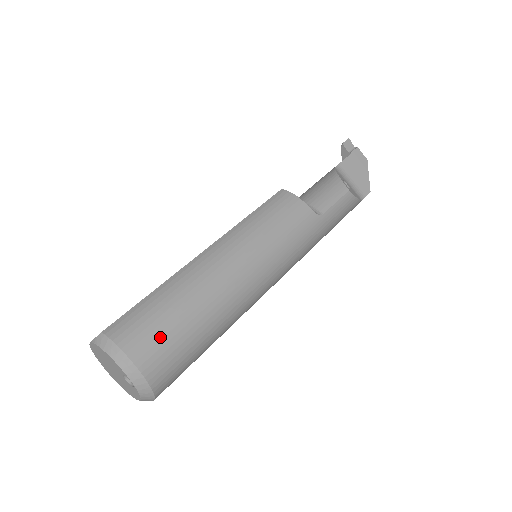
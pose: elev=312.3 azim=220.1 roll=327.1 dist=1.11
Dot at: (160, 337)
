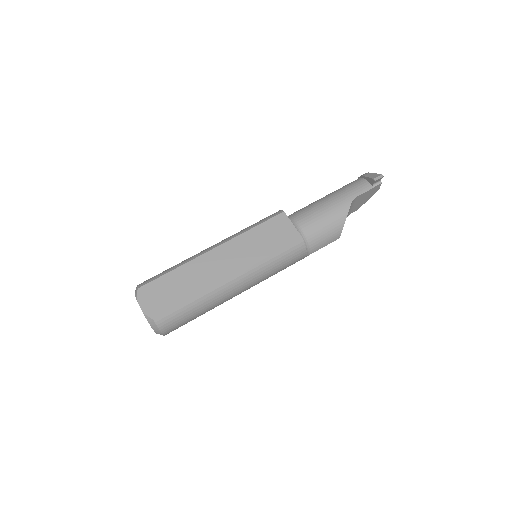
Dot at: (182, 325)
